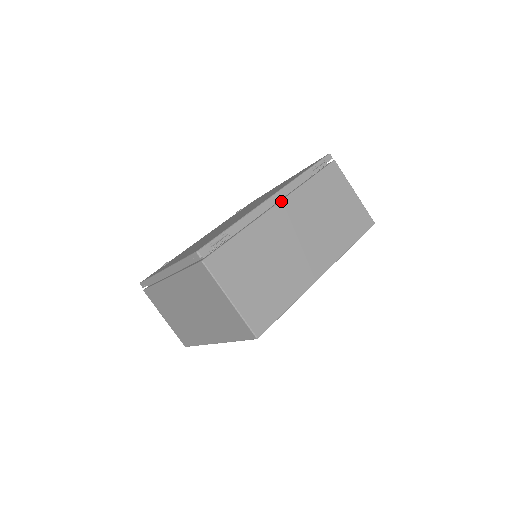
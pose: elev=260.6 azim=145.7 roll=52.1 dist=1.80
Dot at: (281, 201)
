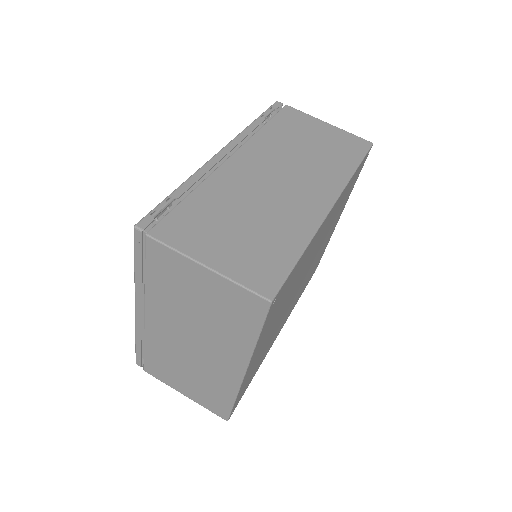
Dot at: (235, 152)
